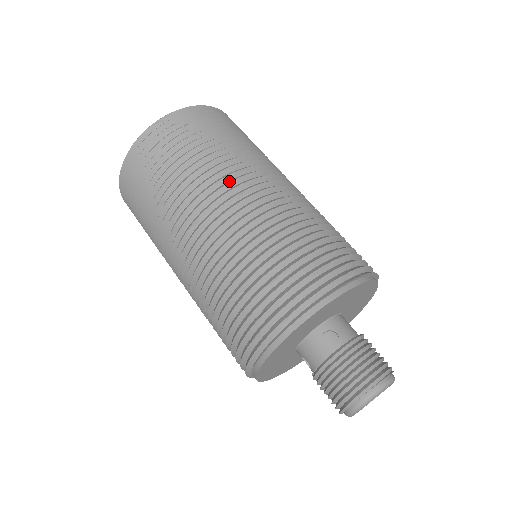
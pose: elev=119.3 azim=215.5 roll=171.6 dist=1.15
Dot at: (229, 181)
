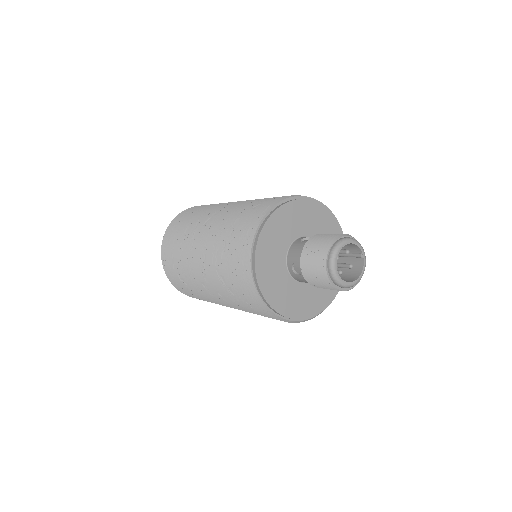
Dot at: occluded
